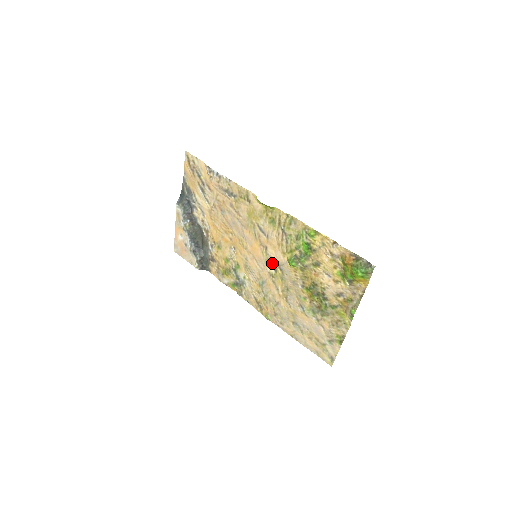
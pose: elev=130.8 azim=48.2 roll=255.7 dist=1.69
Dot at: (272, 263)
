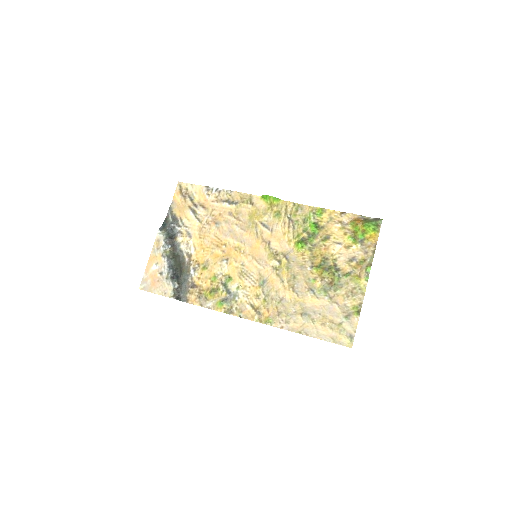
Dot at: (276, 255)
